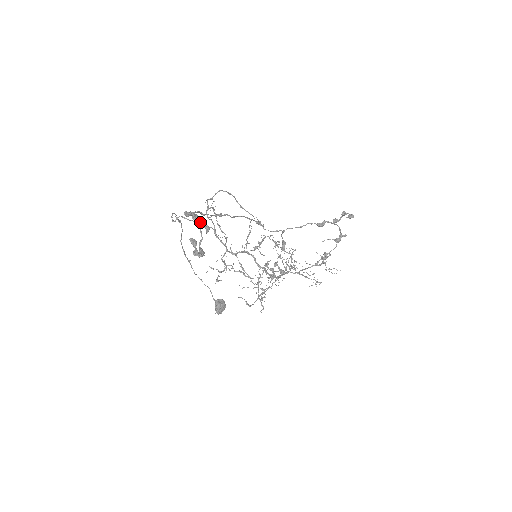
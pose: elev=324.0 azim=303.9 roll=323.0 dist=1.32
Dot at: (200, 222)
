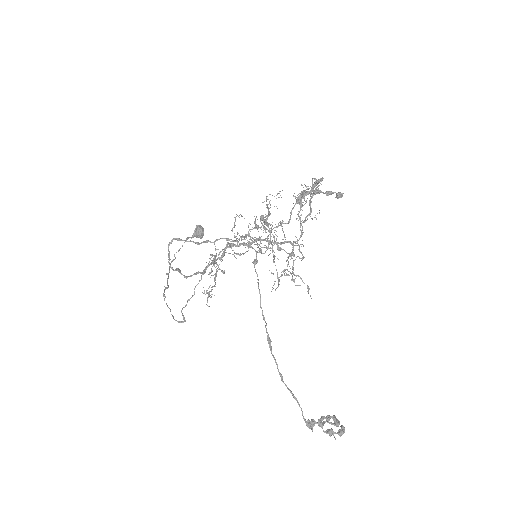
Dot at: occluded
